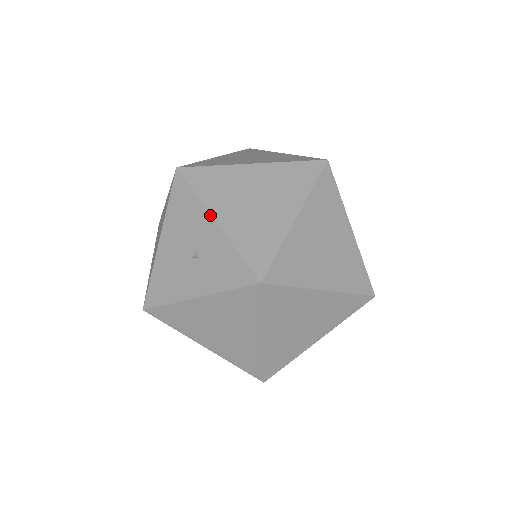
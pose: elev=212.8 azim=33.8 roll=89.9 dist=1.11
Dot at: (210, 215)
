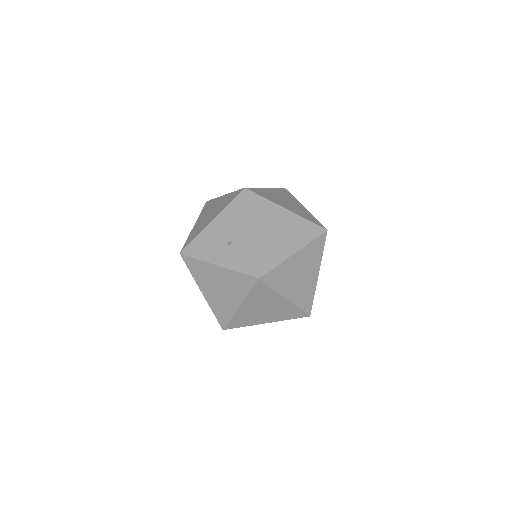
Dot at: (250, 226)
